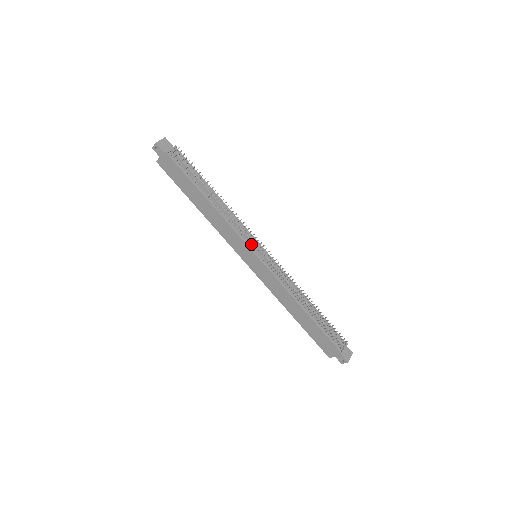
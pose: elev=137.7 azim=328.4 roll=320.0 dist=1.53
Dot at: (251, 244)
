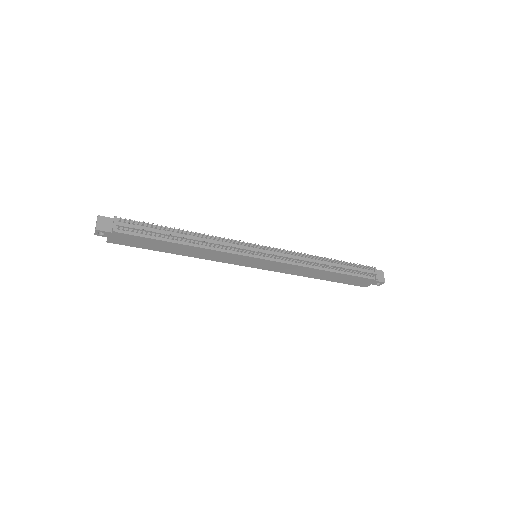
Dot at: (247, 251)
